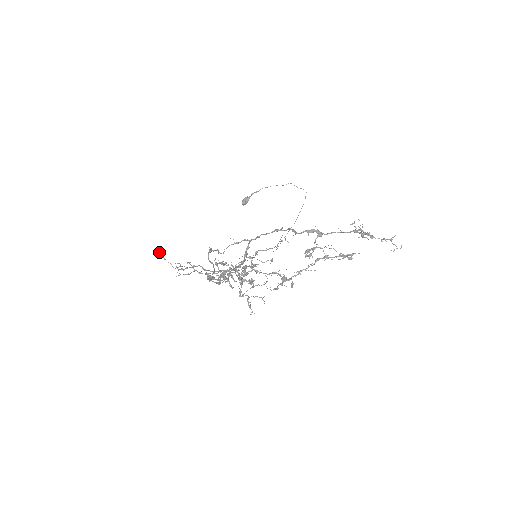
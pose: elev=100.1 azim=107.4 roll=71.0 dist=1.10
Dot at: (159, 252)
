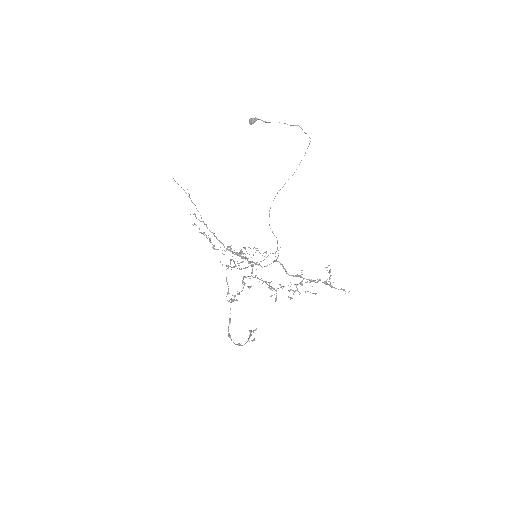
Dot at: (173, 178)
